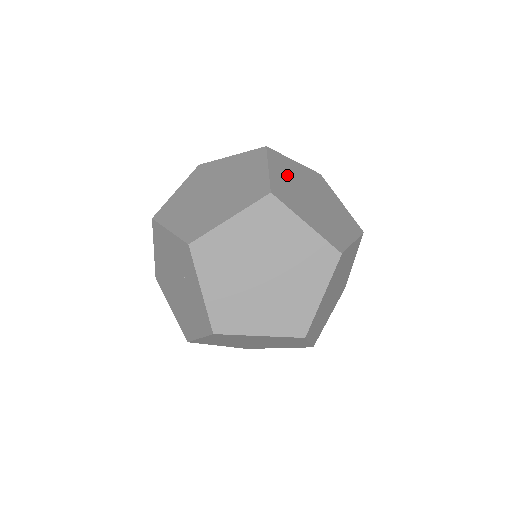
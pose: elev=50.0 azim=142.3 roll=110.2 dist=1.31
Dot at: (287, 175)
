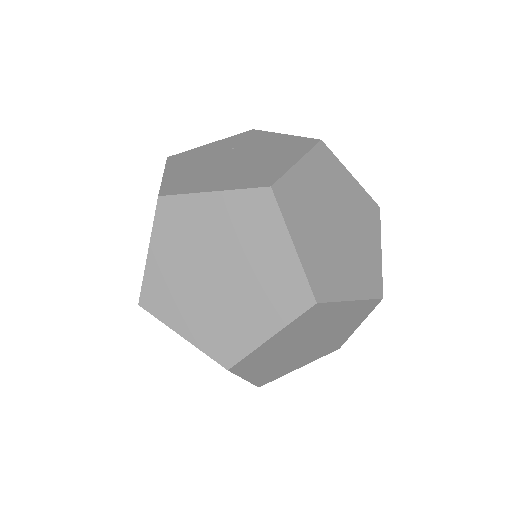
Dot at: (186, 303)
